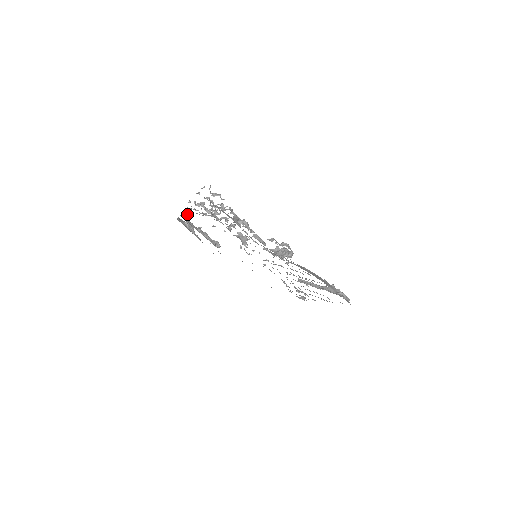
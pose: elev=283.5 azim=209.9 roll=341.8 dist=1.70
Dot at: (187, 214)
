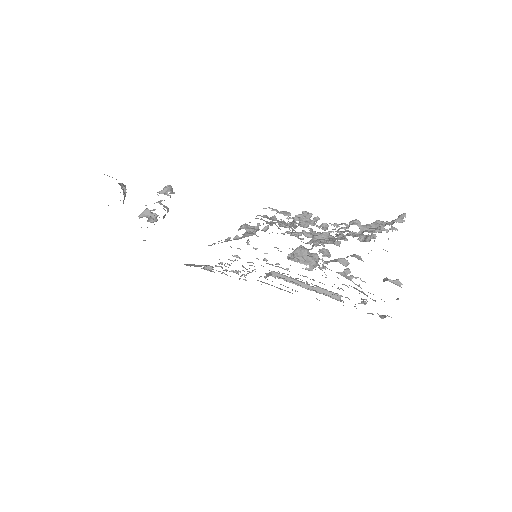
Dot at: (170, 187)
